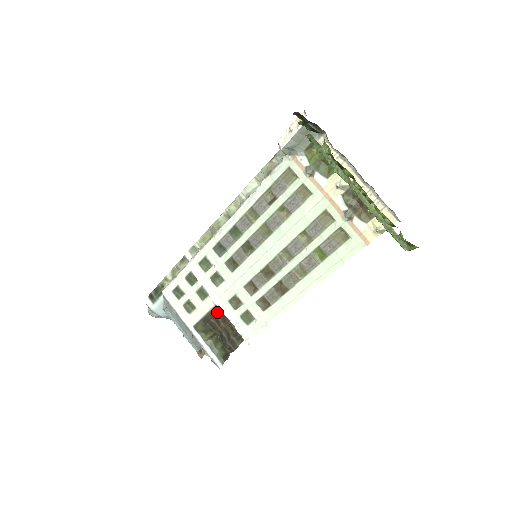
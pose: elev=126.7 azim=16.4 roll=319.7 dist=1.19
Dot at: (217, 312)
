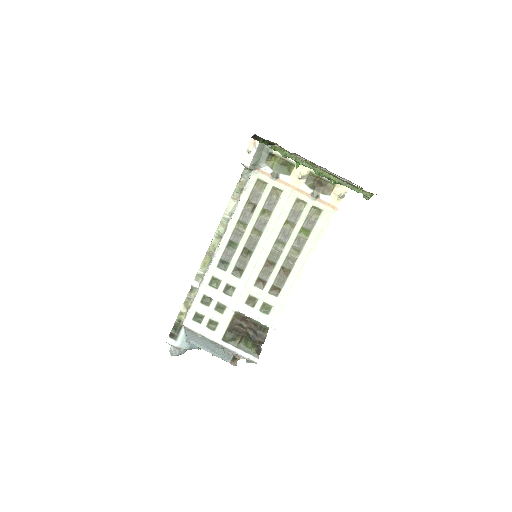
Dot at: (238, 318)
